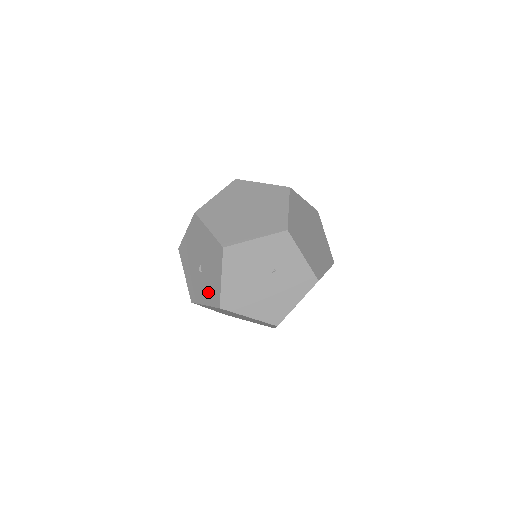
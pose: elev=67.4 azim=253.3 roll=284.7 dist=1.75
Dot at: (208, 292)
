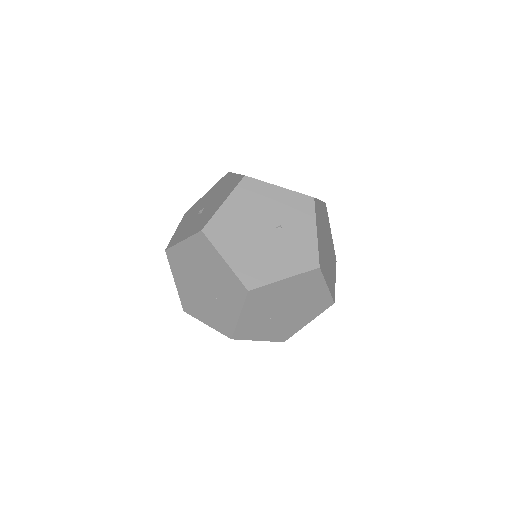
Dot at: (196, 225)
